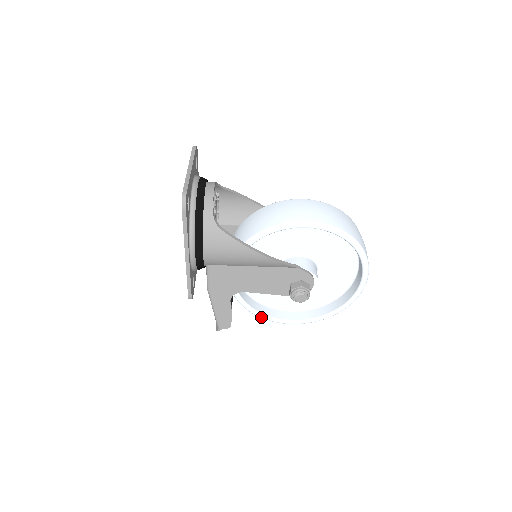
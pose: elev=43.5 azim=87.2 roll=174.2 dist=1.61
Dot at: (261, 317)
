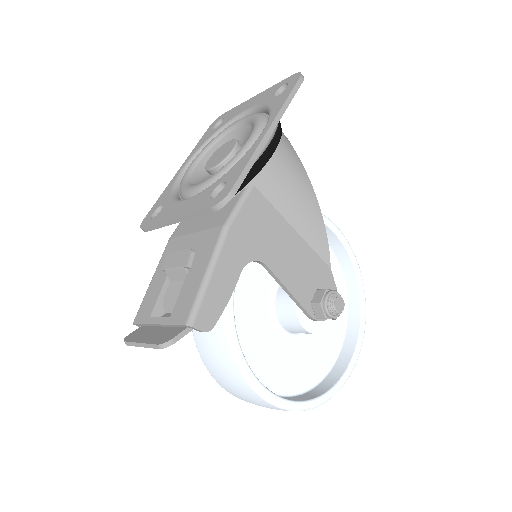
Dot at: (238, 356)
